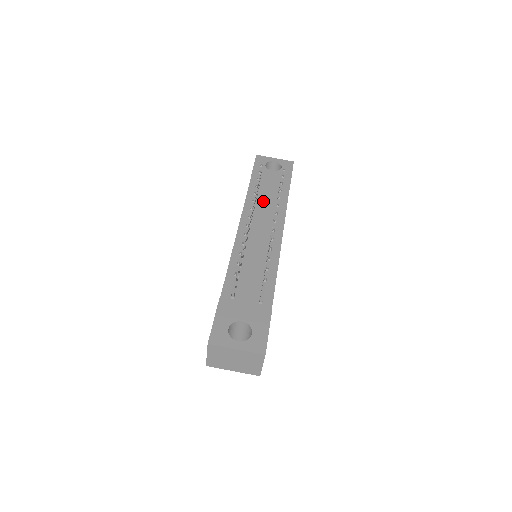
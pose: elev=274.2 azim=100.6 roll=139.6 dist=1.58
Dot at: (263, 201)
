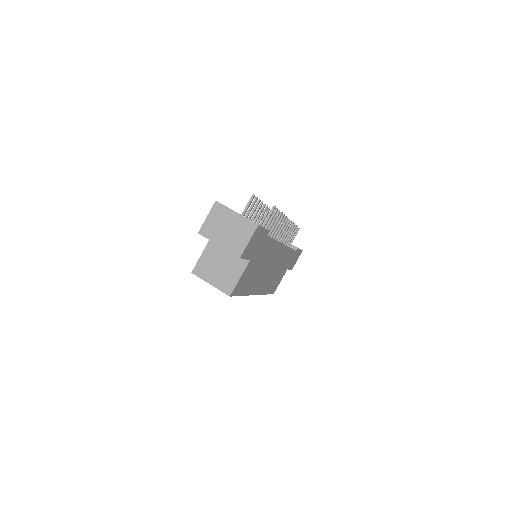
Dot at: occluded
